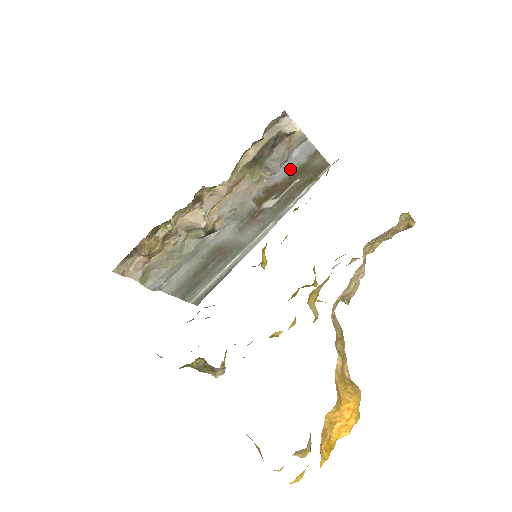
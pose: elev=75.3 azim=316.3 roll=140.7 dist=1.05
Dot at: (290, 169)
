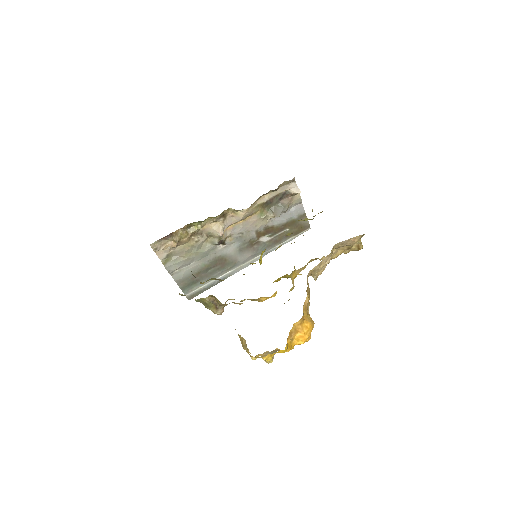
Dot at: (285, 219)
